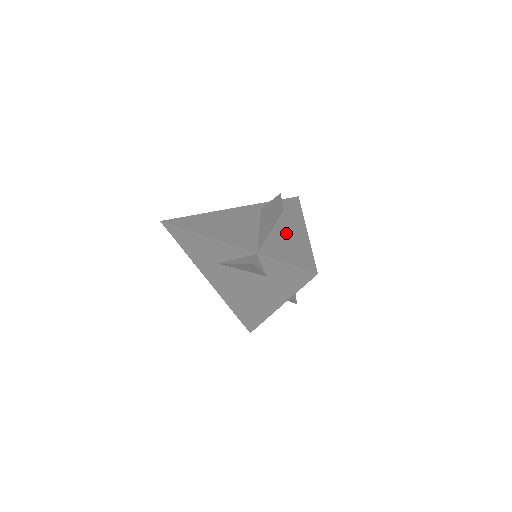
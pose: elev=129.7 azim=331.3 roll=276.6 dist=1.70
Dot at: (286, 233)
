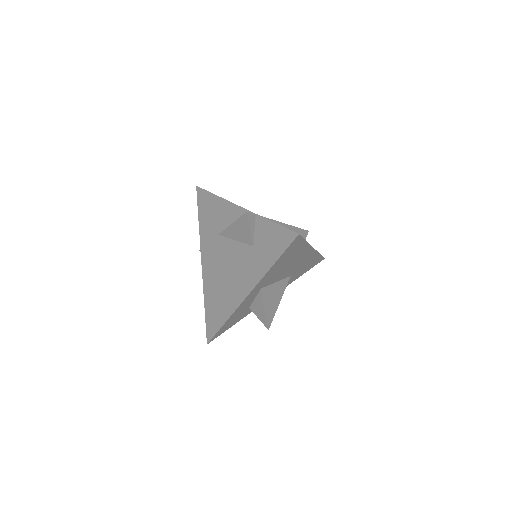
Dot at: occluded
